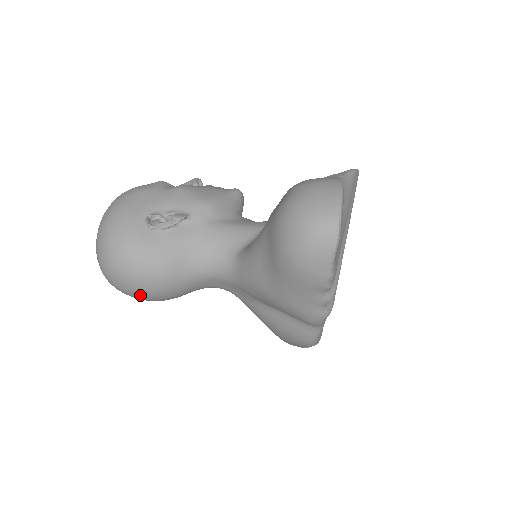
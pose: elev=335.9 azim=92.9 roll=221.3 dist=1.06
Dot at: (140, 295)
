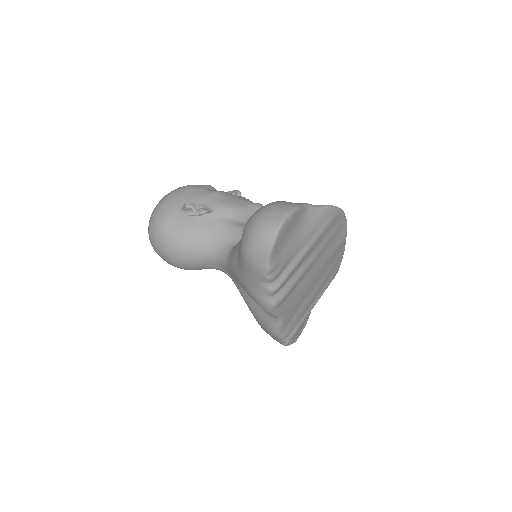
Dot at: (166, 258)
